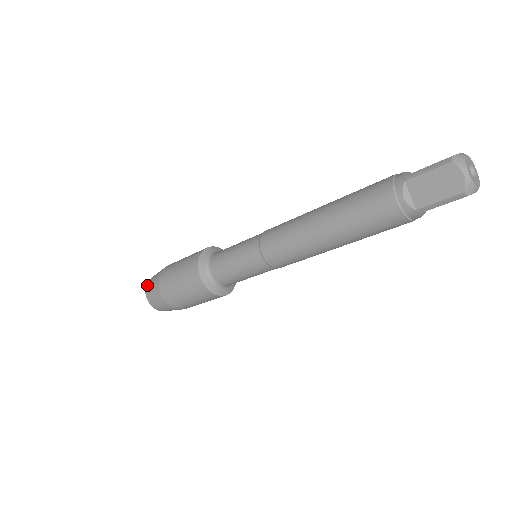
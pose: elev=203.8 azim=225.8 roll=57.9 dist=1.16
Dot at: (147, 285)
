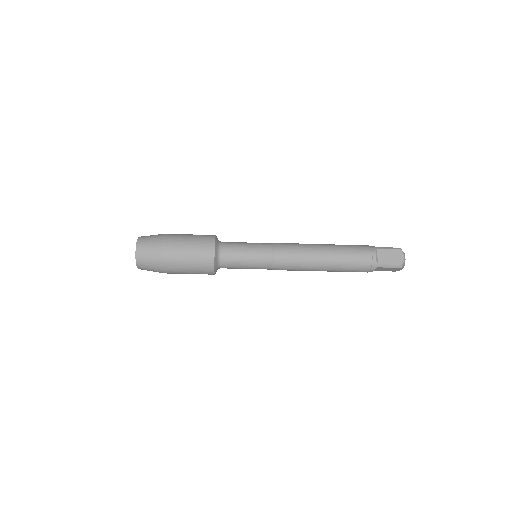
Dot at: (141, 238)
